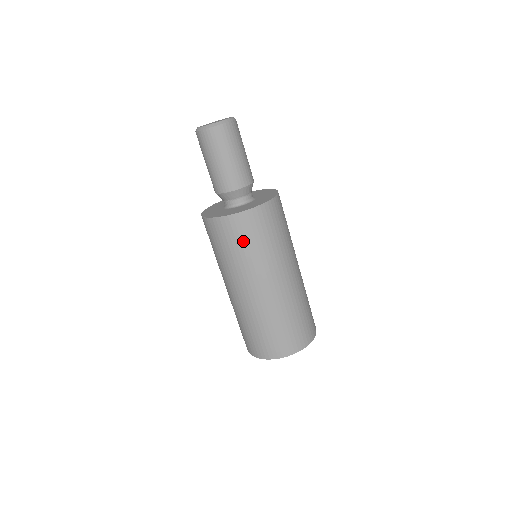
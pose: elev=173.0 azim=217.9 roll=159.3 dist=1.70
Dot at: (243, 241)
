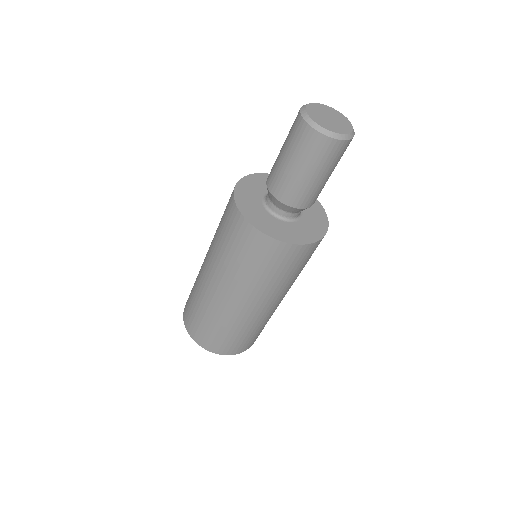
Dot at: (243, 253)
